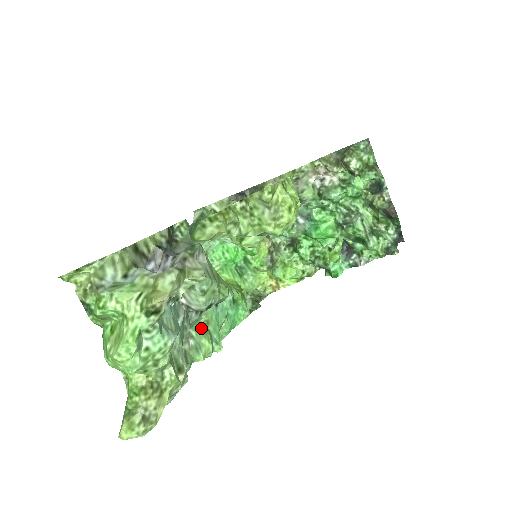
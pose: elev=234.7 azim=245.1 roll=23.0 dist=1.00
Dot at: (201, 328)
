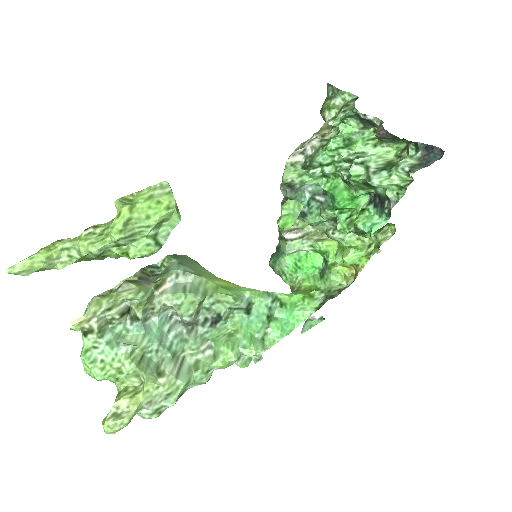
Dot at: (223, 338)
